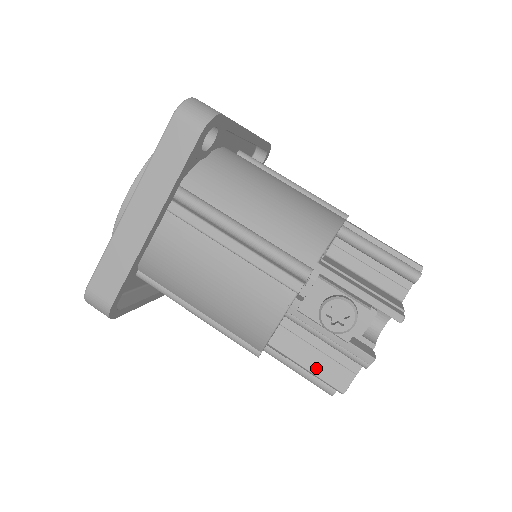
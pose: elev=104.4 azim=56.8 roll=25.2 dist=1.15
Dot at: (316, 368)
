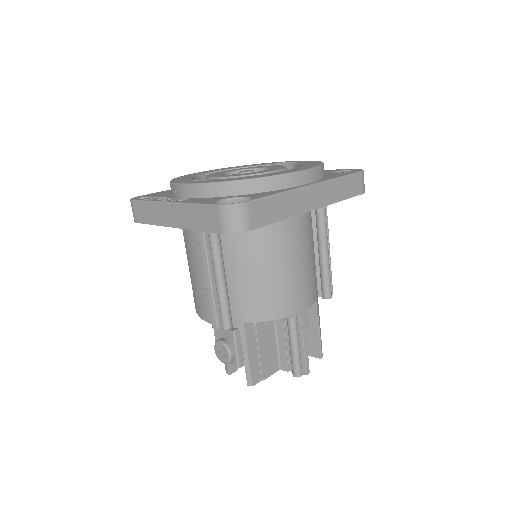
Dot at: occluded
